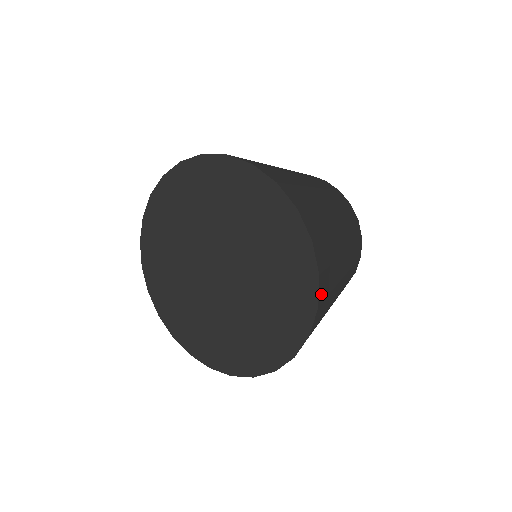
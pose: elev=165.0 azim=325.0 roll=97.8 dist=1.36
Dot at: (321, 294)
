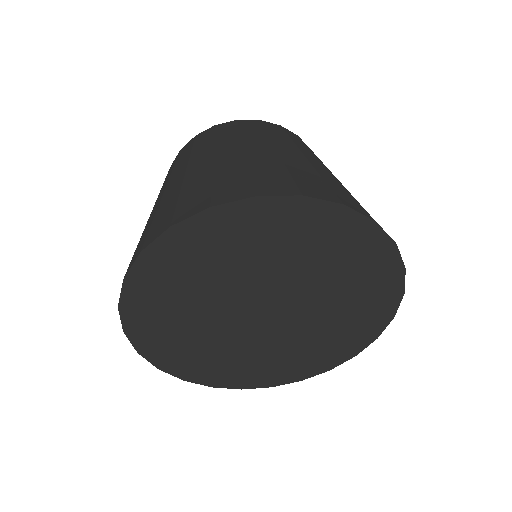
Dot at: occluded
